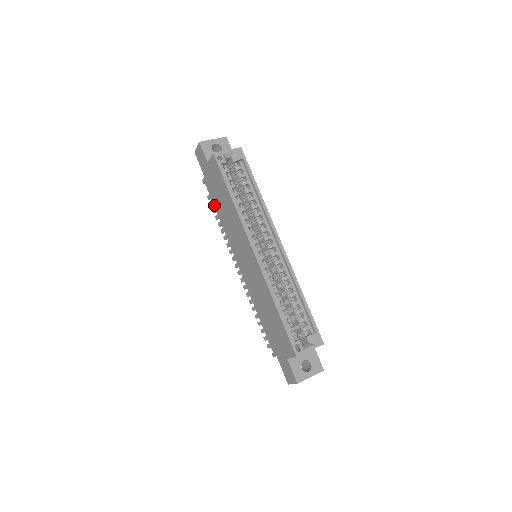
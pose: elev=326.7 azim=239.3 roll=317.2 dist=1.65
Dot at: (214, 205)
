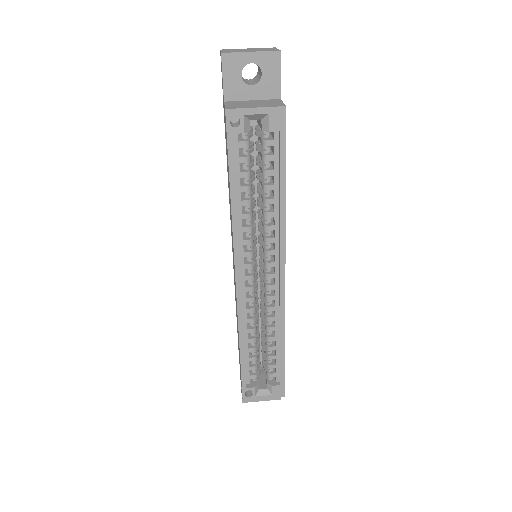
Dot at: (226, 154)
